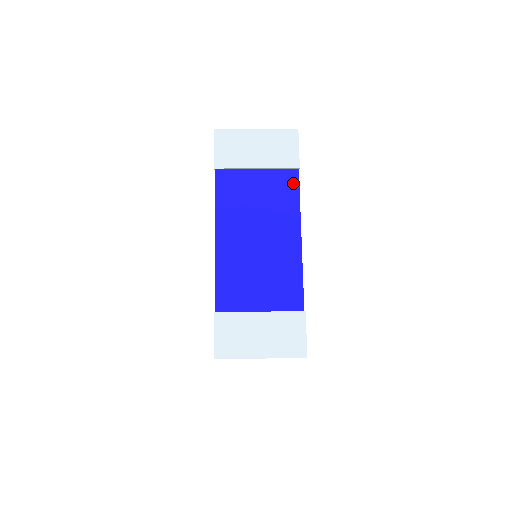
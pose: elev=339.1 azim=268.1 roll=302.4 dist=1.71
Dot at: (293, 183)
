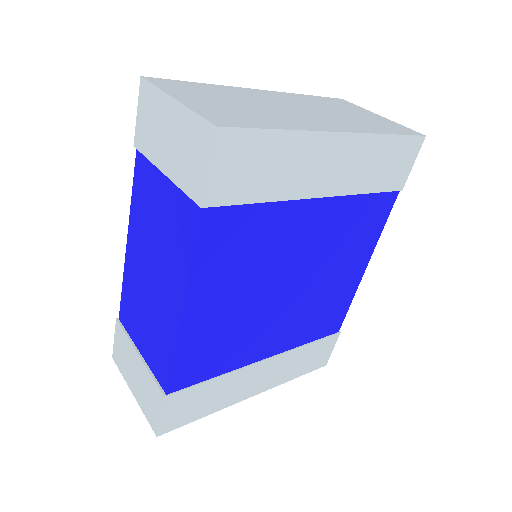
Dot at: (192, 227)
